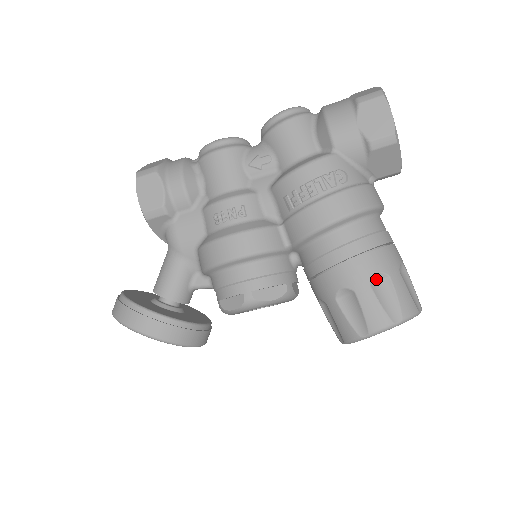
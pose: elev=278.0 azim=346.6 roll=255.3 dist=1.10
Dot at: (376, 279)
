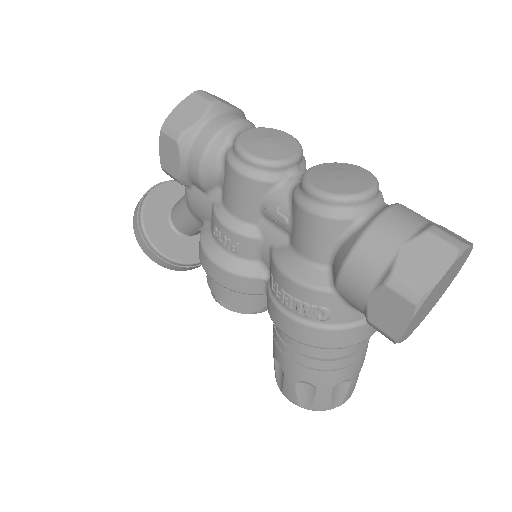
Dot at: (305, 382)
